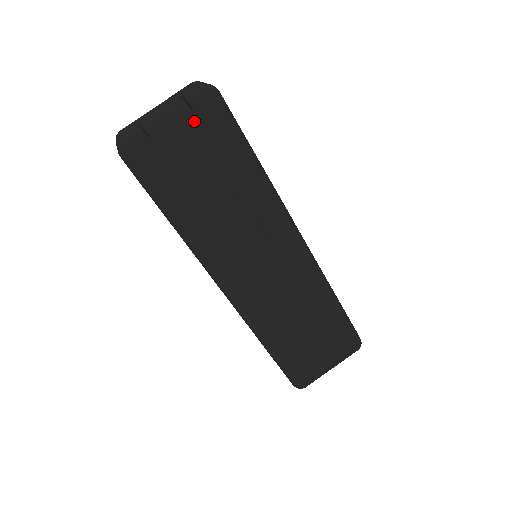
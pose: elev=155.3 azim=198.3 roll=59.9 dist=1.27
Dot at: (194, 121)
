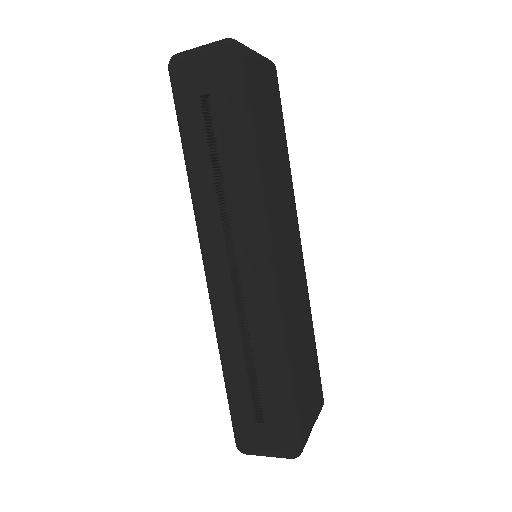
Dot at: (269, 72)
